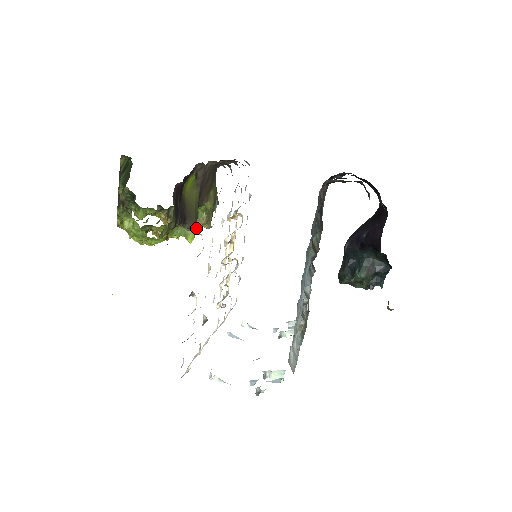
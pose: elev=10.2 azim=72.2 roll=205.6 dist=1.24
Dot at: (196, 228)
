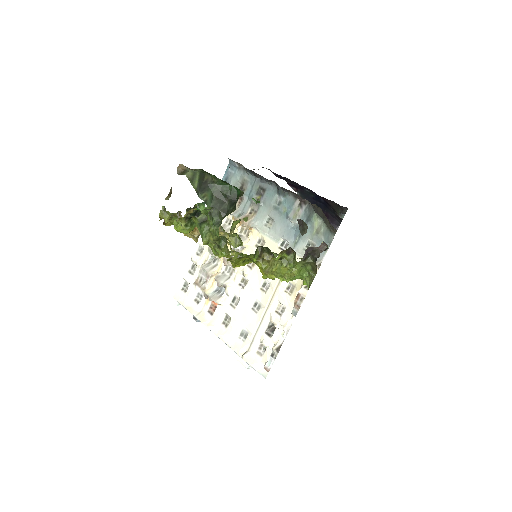
Dot at: occluded
